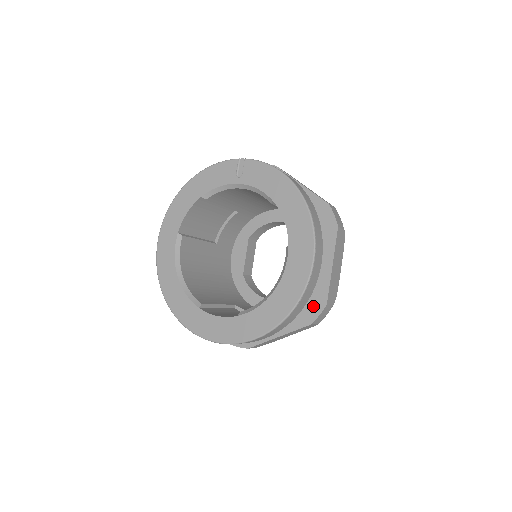
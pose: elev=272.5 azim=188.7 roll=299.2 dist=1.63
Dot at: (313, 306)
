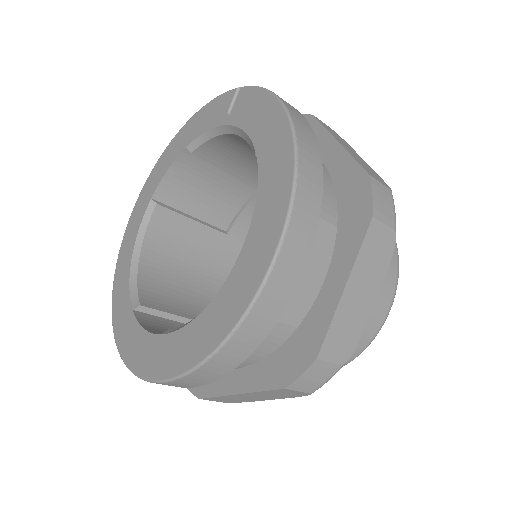
Dot at: (296, 355)
